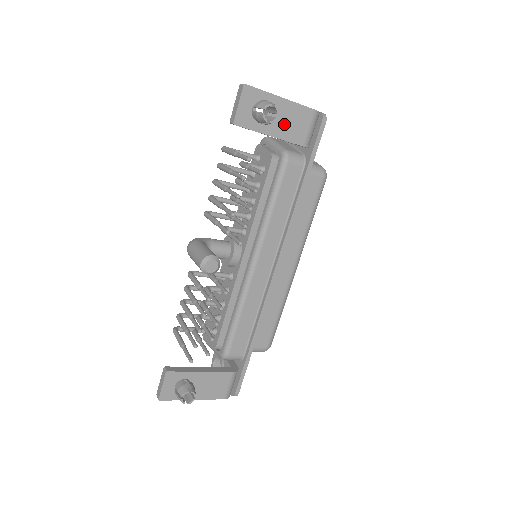
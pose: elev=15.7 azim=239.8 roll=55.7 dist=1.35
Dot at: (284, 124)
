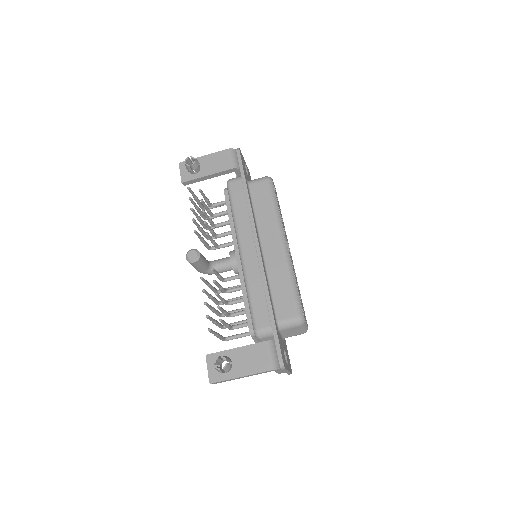
Dot at: (212, 166)
